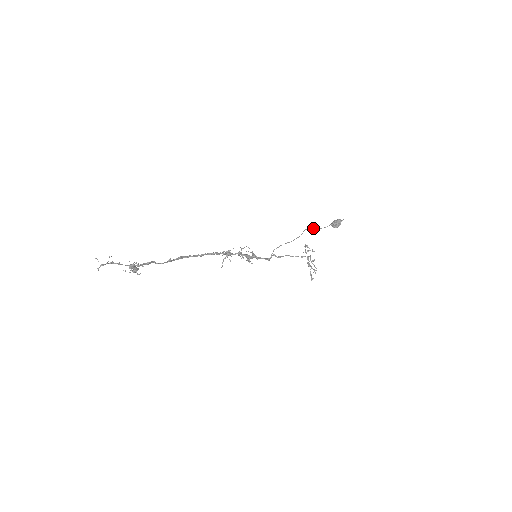
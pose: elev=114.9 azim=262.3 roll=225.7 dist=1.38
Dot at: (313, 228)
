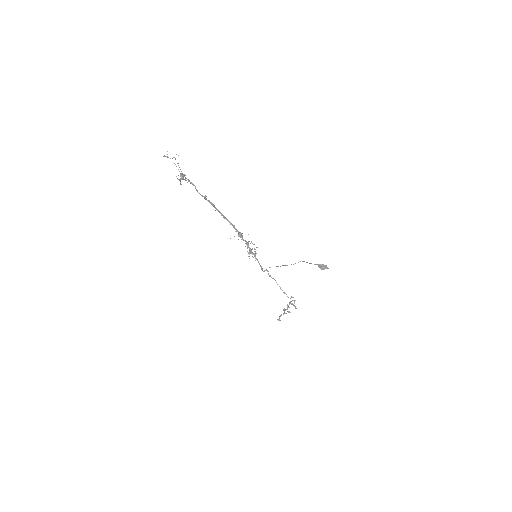
Dot at: (306, 262)
